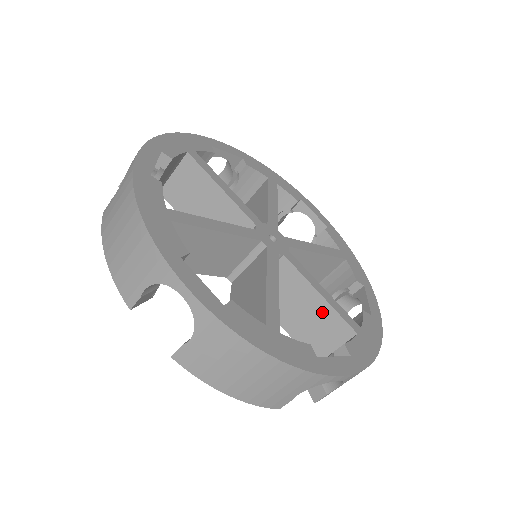
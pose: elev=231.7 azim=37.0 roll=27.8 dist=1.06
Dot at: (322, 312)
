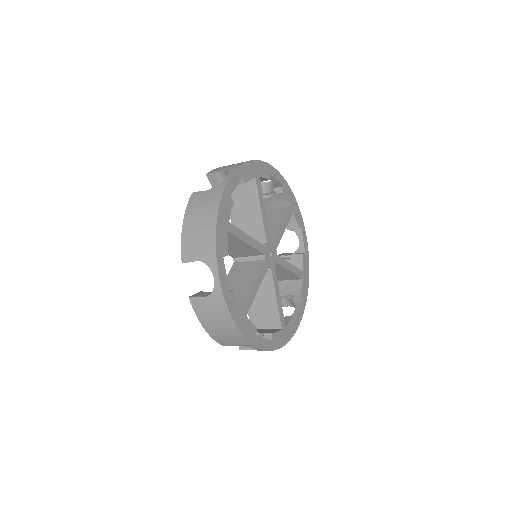
Dot at: (271, 308)
